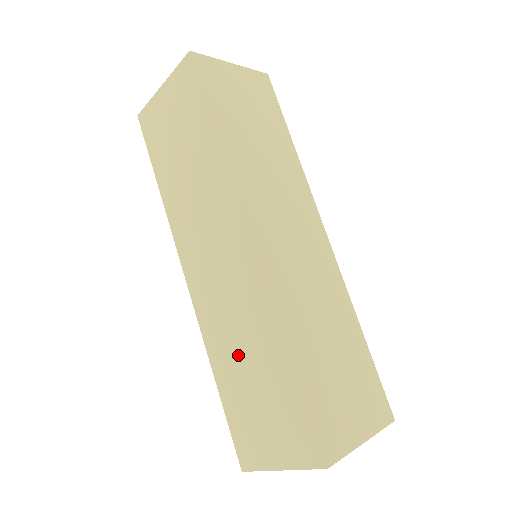
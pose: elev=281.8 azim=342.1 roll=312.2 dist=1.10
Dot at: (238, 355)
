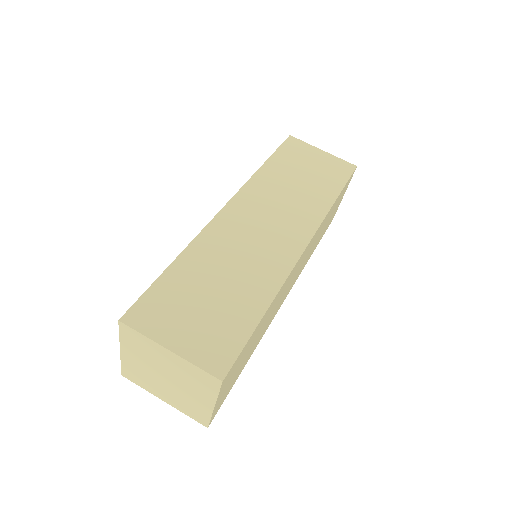
Dot at: occluded
